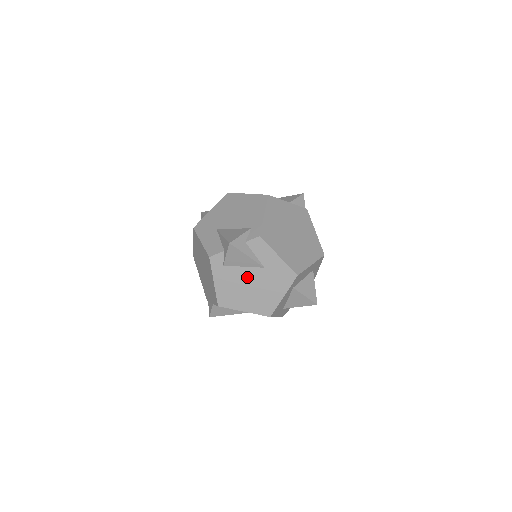
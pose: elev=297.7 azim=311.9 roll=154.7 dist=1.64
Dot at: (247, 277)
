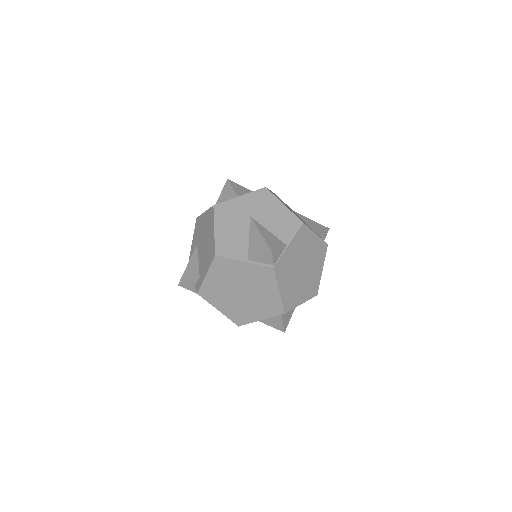
Dot at: occluded
